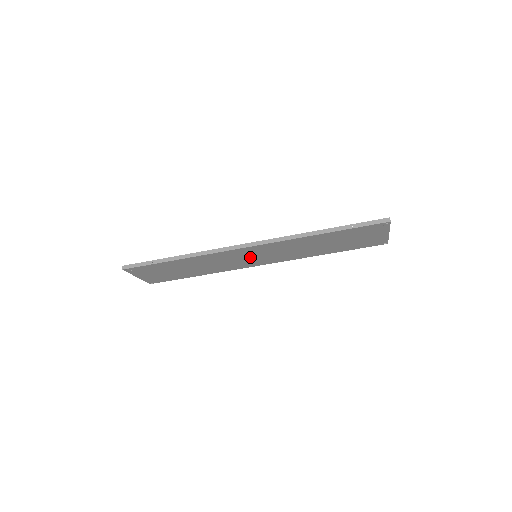
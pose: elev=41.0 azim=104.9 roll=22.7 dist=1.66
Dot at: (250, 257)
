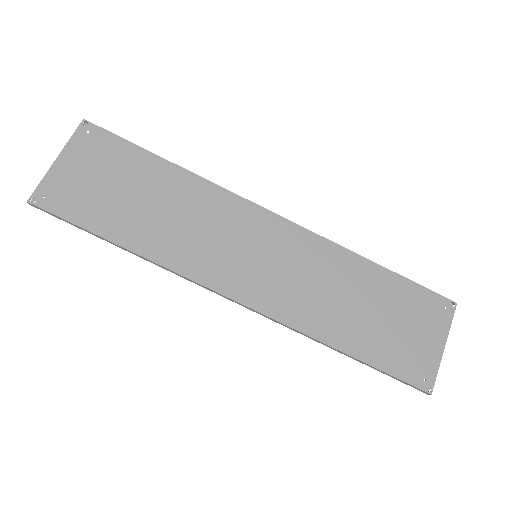
Dot at: (247, 251)
